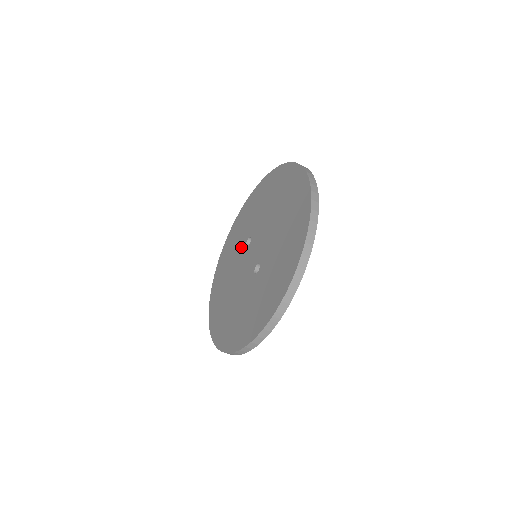
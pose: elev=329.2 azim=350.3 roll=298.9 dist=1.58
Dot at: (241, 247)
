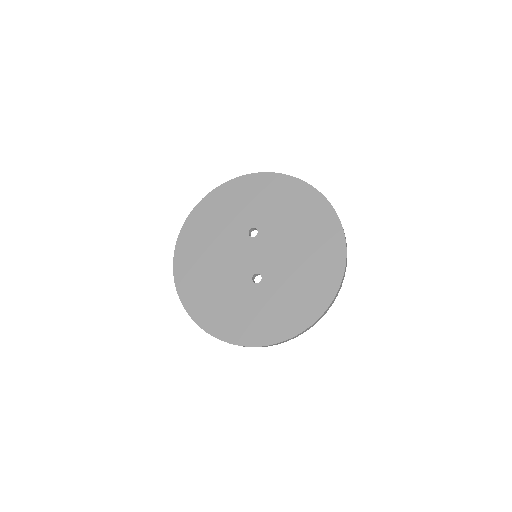
Dot at: (241, 226)
